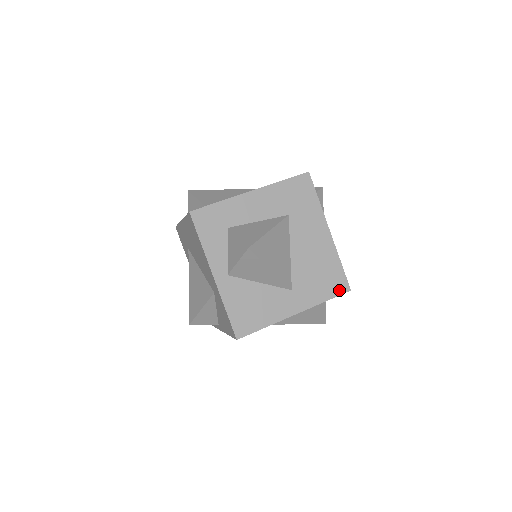
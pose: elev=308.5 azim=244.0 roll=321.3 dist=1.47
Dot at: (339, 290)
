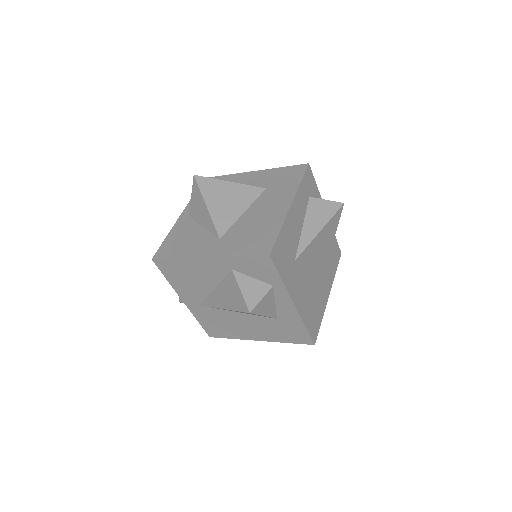
Dot at: (258, 252)
